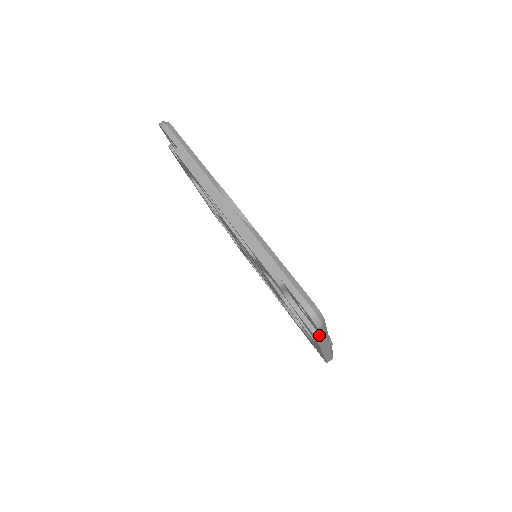
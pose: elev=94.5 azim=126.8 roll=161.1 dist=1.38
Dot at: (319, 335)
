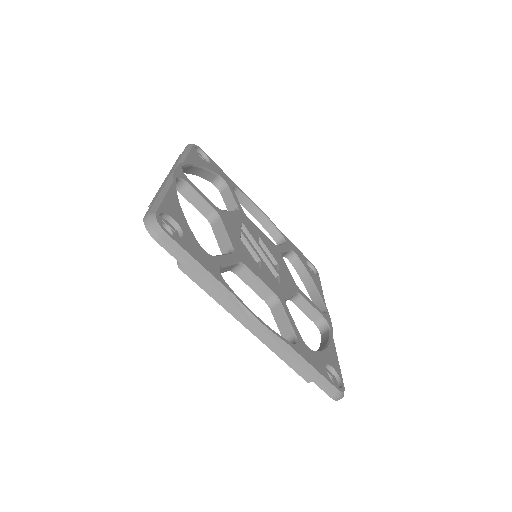
Dot at: occluded
